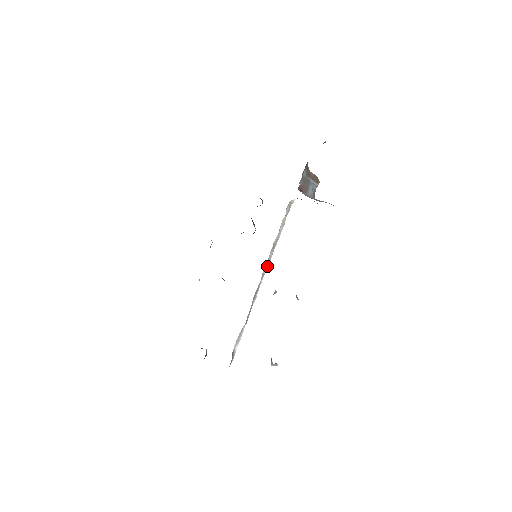
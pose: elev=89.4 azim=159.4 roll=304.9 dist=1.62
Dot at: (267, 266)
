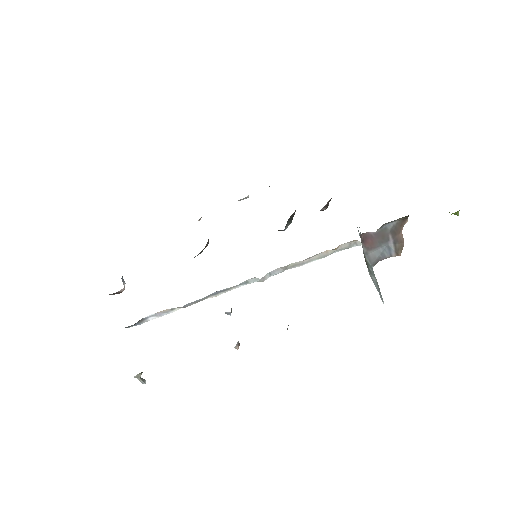
Dot at: occluded
